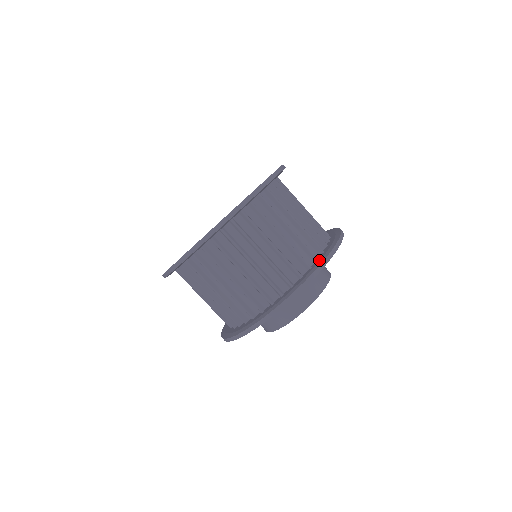
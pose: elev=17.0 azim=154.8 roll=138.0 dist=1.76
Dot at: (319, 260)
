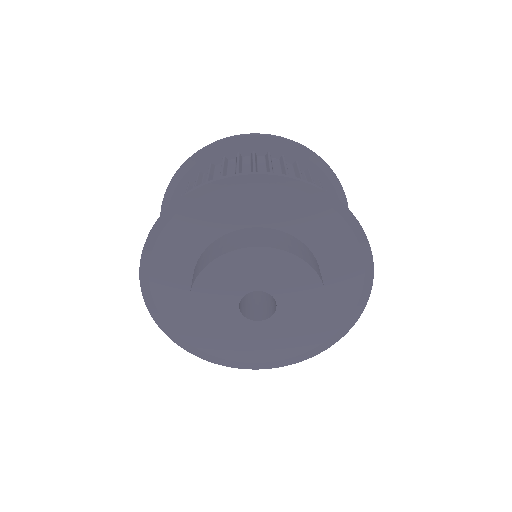
Dot at: (210, 192)
